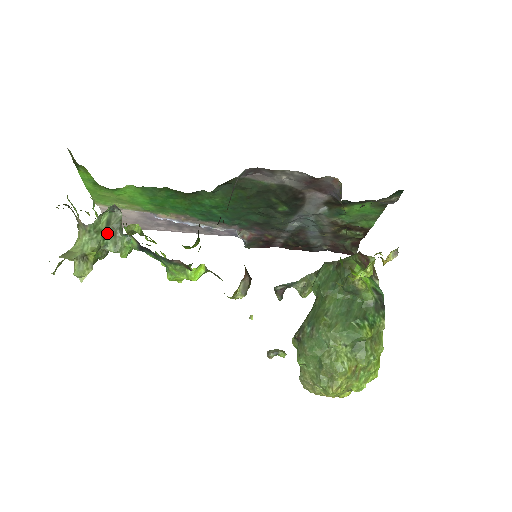
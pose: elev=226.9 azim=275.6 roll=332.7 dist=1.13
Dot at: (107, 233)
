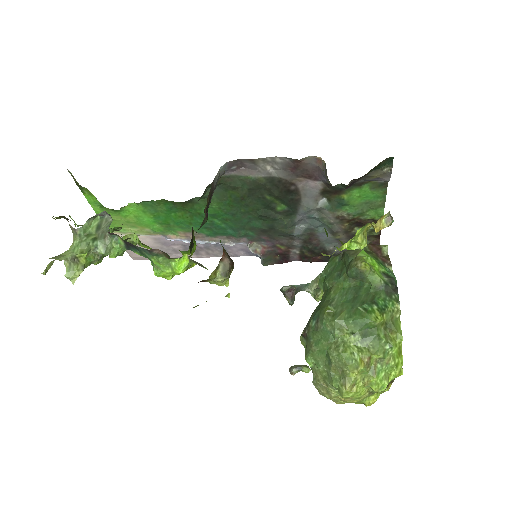
Dot at: (97, 236)
